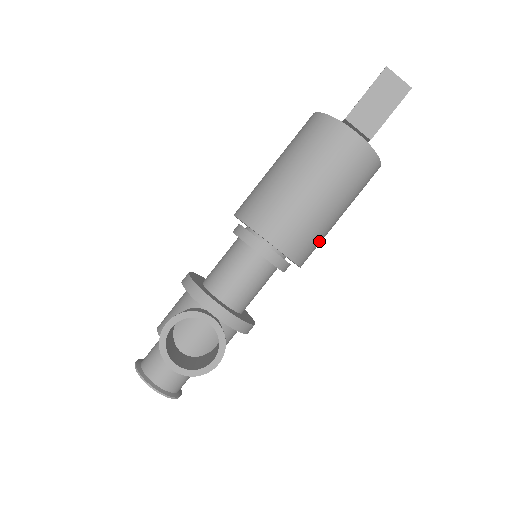
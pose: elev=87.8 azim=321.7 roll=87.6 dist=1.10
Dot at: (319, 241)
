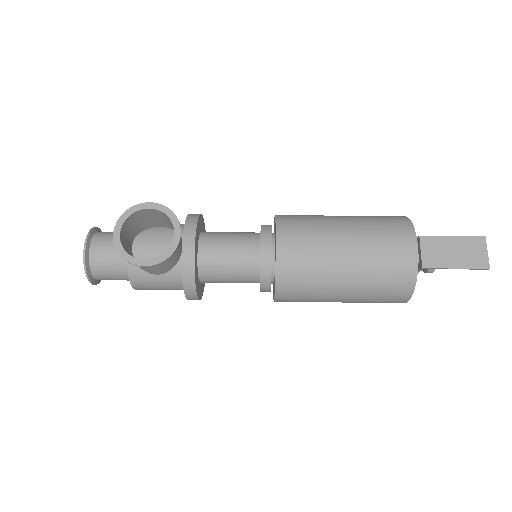
Dot at: (309, 293)
